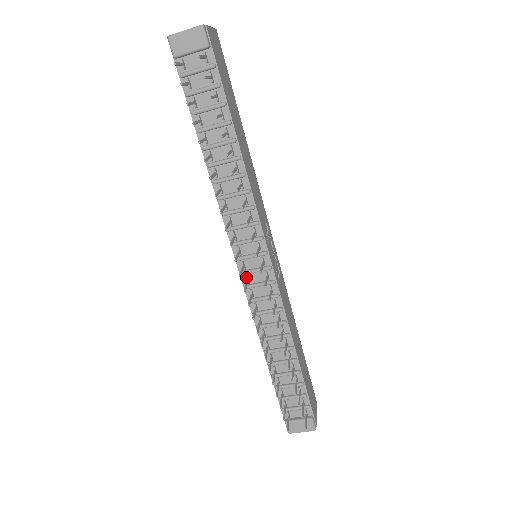
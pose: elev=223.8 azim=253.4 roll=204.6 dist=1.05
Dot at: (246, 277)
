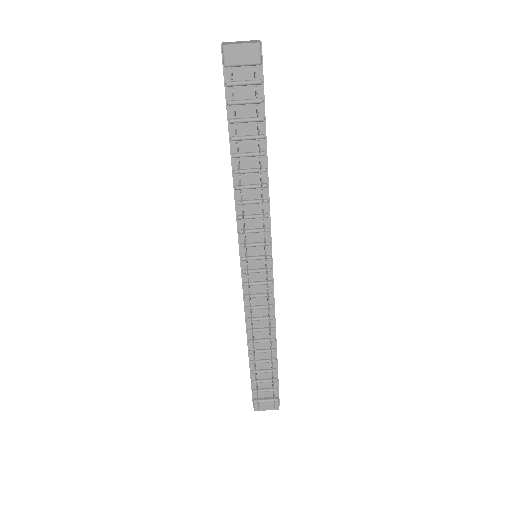
Dot at: occluded
